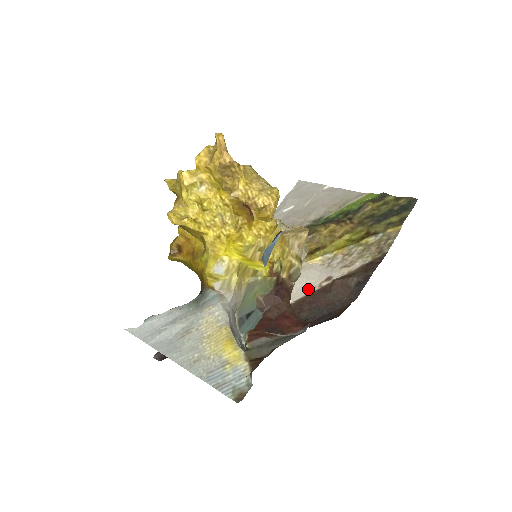
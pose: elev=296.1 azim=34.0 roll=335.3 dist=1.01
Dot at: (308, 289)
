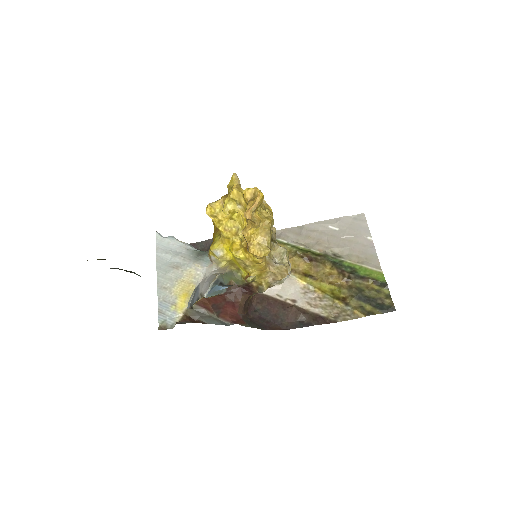
Dot at: (278, 295)
